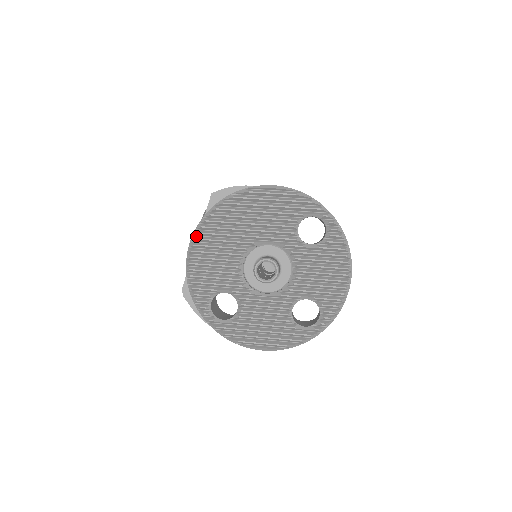
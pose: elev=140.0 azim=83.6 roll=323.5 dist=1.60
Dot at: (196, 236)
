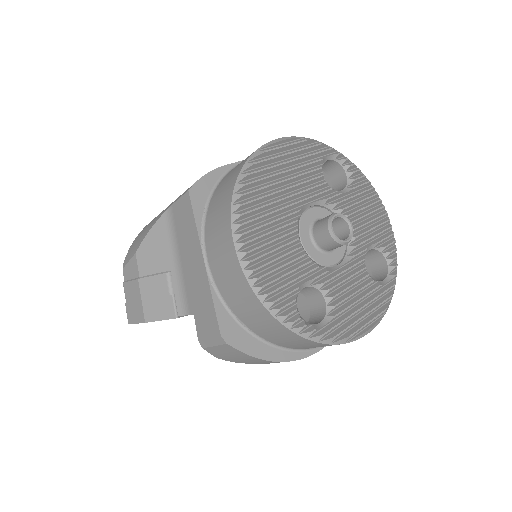
Dot at: (238, 232)
